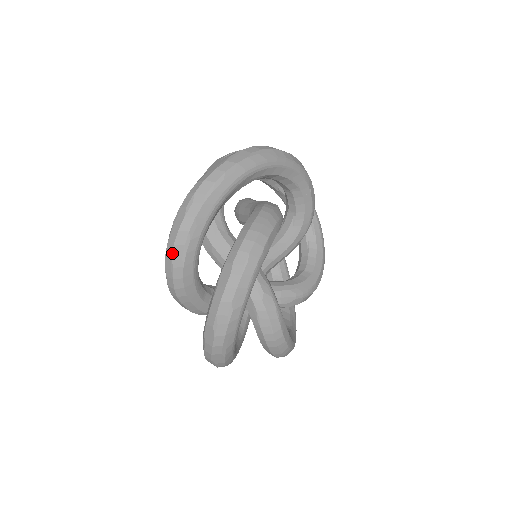
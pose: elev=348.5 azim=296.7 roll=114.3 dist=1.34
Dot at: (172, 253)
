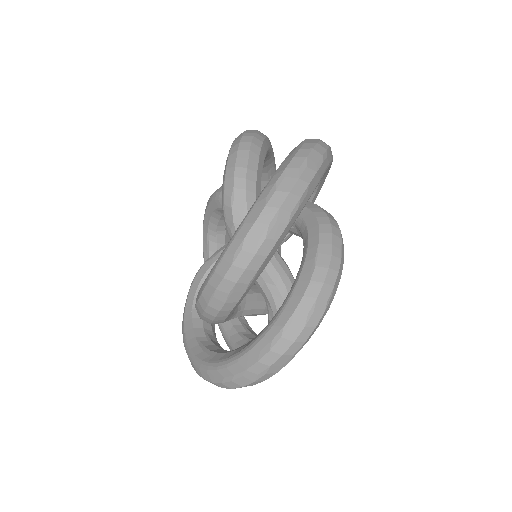
Dot at: occluded
